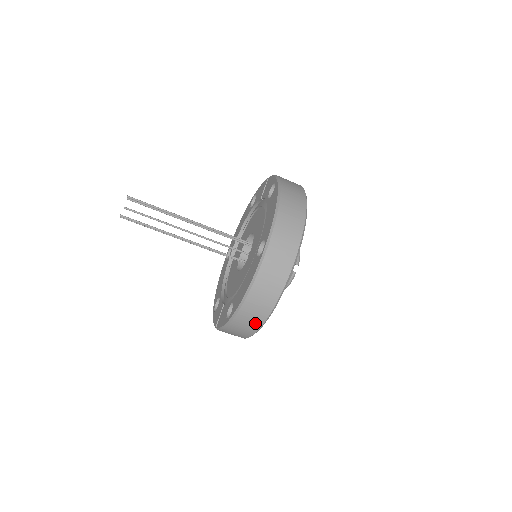
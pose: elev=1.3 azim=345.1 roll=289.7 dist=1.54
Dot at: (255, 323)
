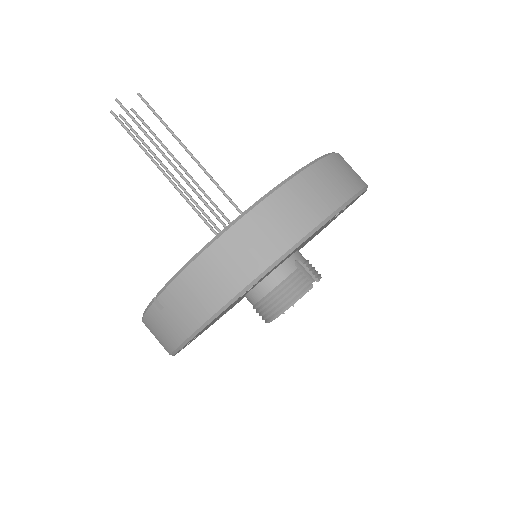
Dot at: (253, 261)
